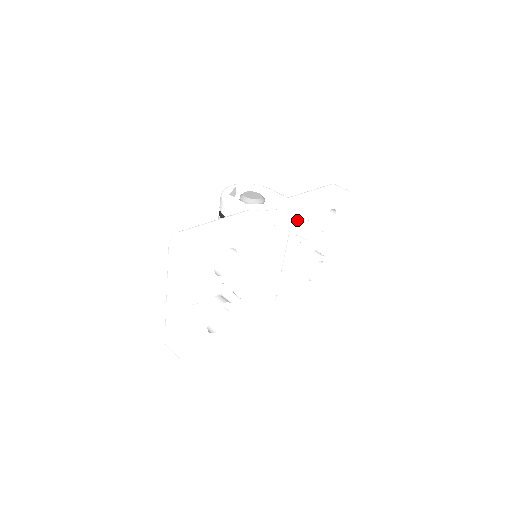
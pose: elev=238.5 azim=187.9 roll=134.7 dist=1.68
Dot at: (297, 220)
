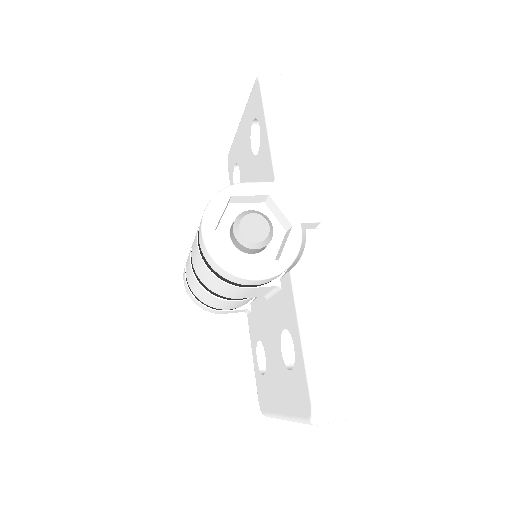
Dot at: occluded
